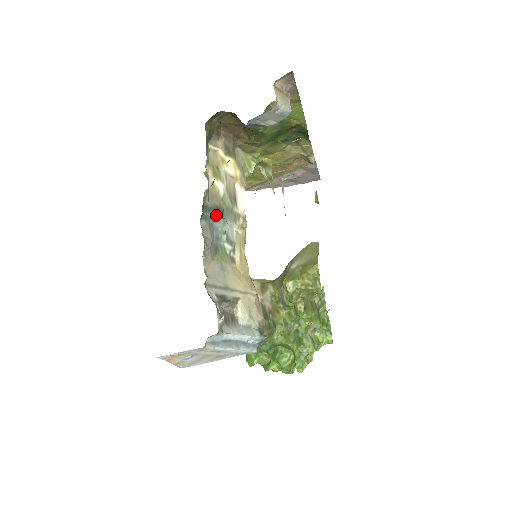
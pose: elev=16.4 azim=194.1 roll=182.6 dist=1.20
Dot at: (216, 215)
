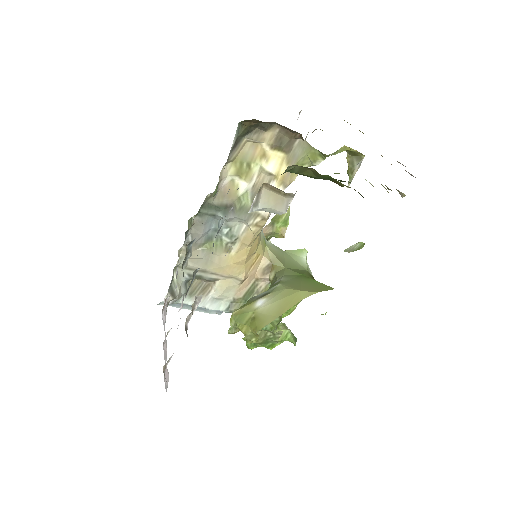
Dot at: (220, 213)
